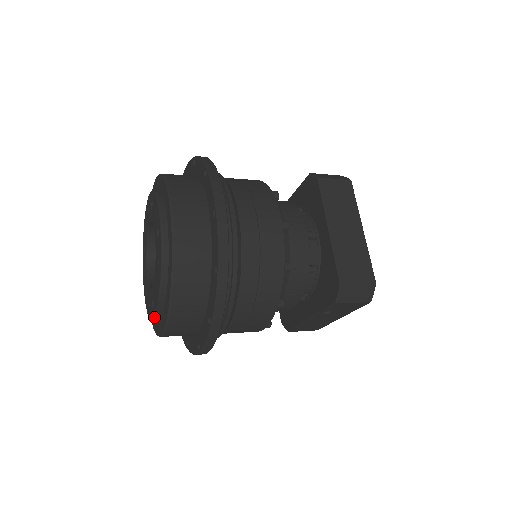
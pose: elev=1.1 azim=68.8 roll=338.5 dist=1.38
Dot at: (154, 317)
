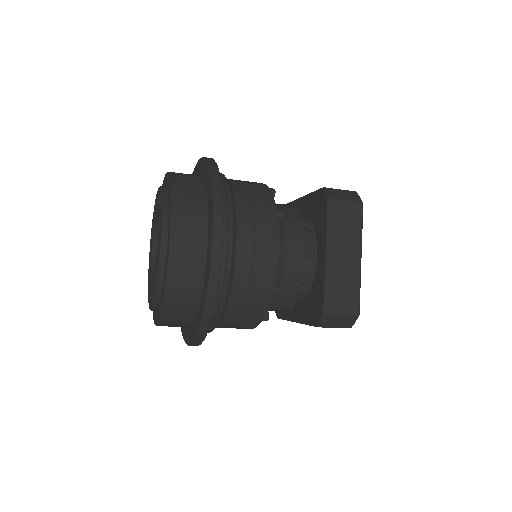
Dot at: (150, 309)
